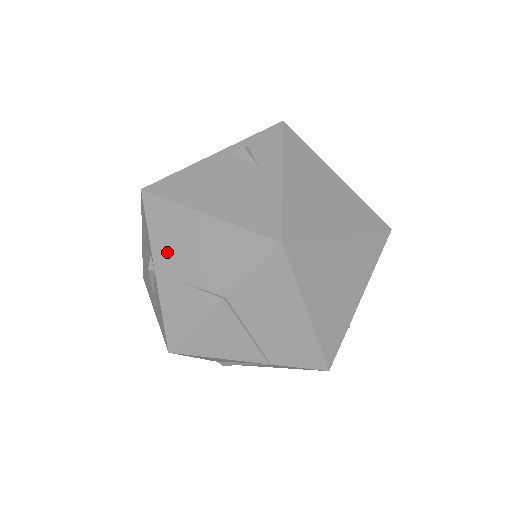
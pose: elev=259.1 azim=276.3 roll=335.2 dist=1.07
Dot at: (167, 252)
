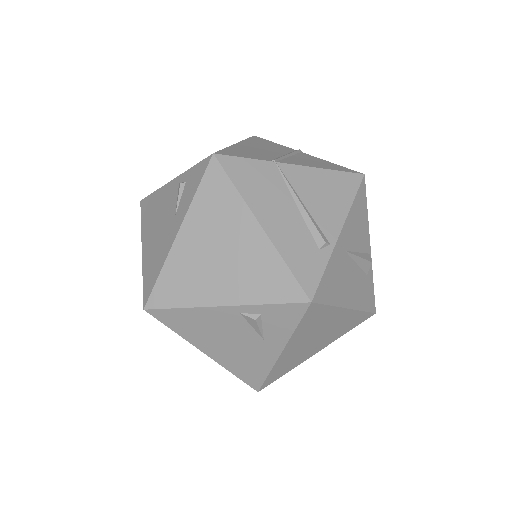
Dot at: occluded
